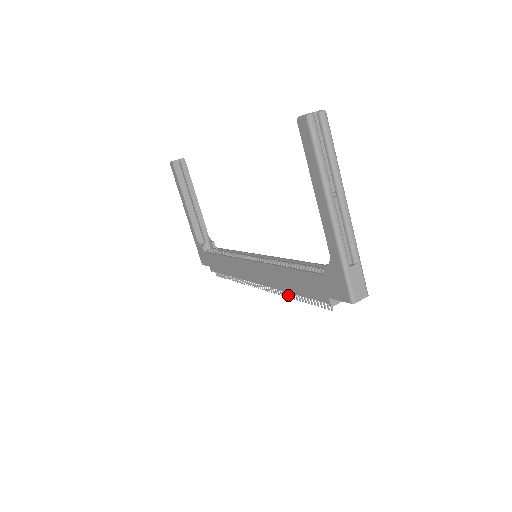
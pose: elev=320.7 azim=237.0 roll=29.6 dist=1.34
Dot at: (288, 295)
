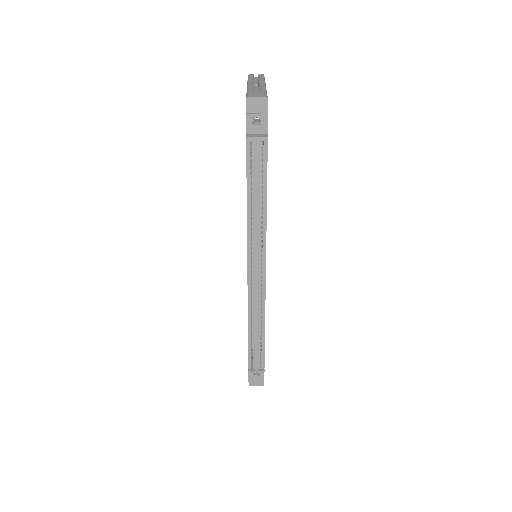
Dot at: (250, 220)
